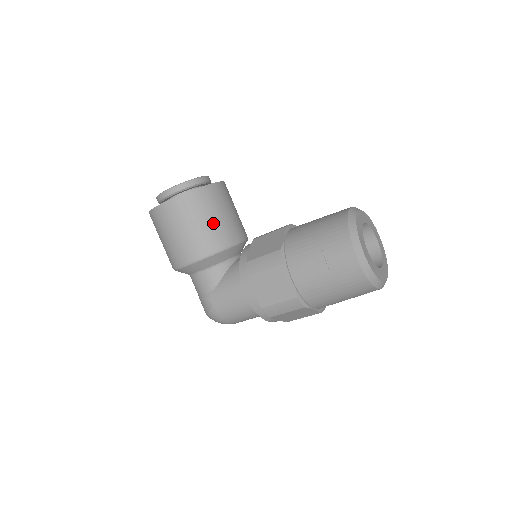
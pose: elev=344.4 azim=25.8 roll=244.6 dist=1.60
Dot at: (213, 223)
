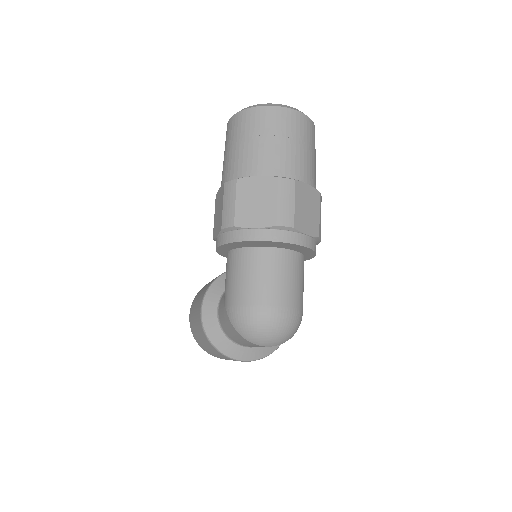
Dot at: occluded
